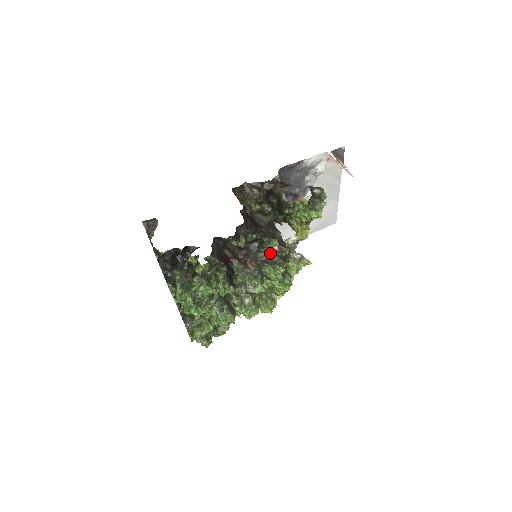
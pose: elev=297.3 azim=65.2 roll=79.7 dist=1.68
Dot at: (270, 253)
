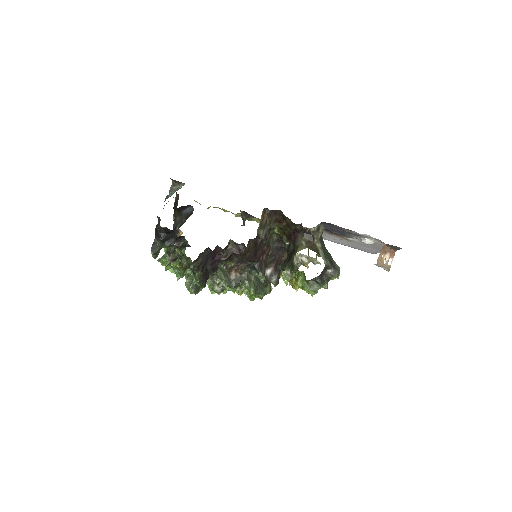
Dot at: occluded
